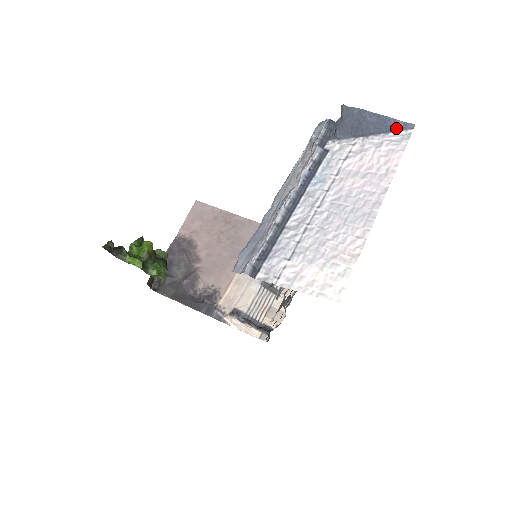
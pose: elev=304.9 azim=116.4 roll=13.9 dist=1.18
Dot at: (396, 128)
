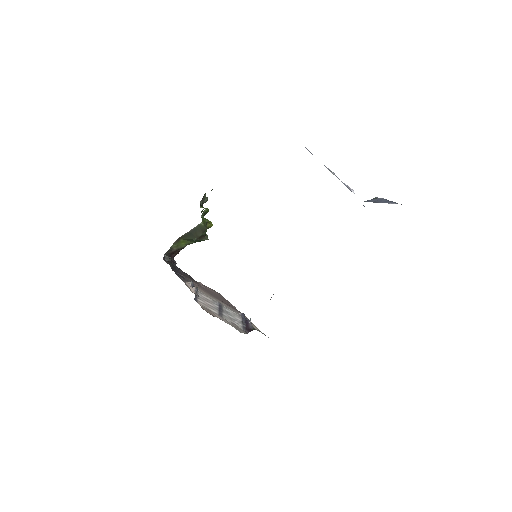
Dot at: (393, 203)
